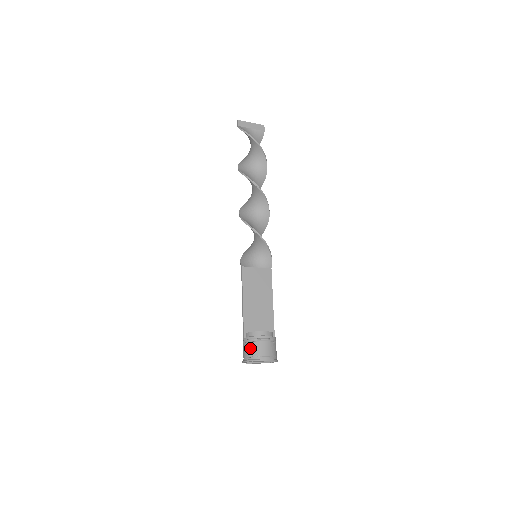
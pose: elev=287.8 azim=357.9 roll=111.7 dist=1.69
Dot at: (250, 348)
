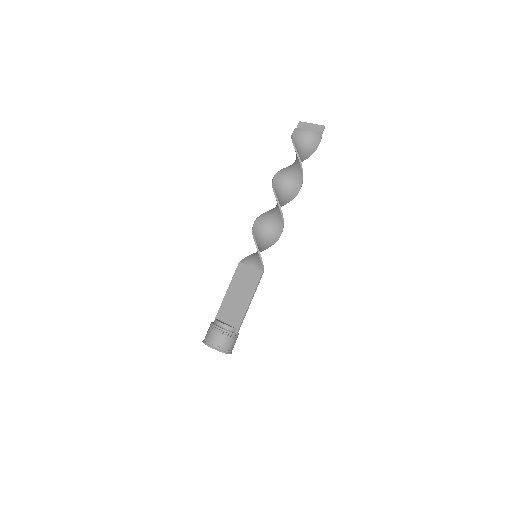
Dot at: (207, 331)
